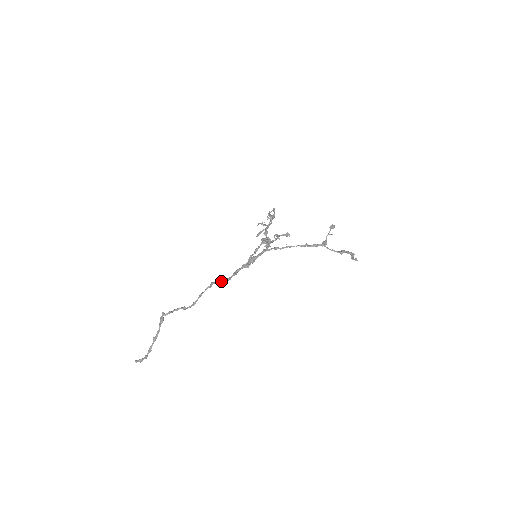
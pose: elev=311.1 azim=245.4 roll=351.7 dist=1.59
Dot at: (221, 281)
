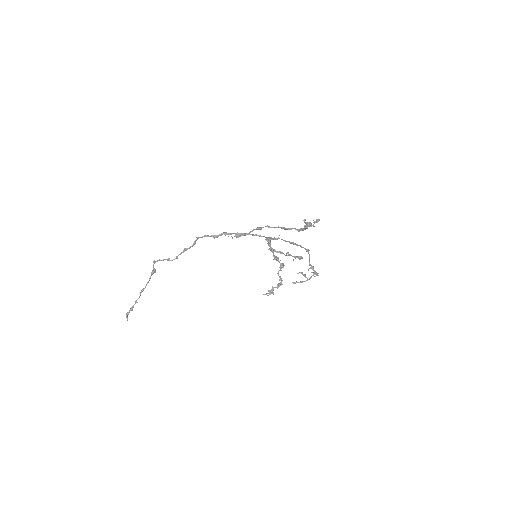
Dot at: (200, 237)
